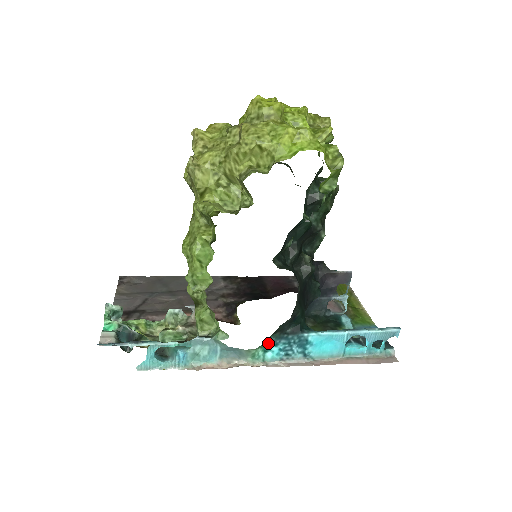
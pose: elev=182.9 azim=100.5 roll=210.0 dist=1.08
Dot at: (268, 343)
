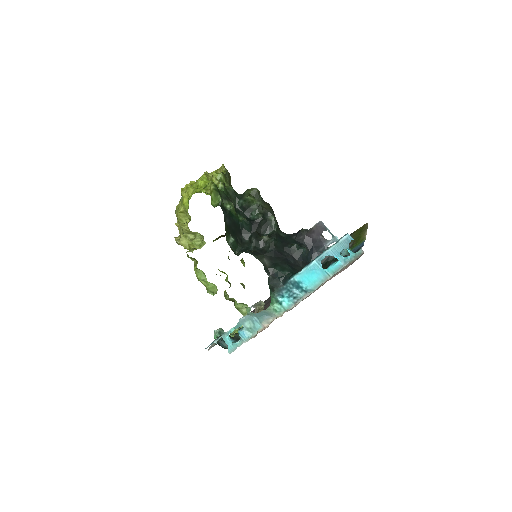
Dot at: (277, 298)
